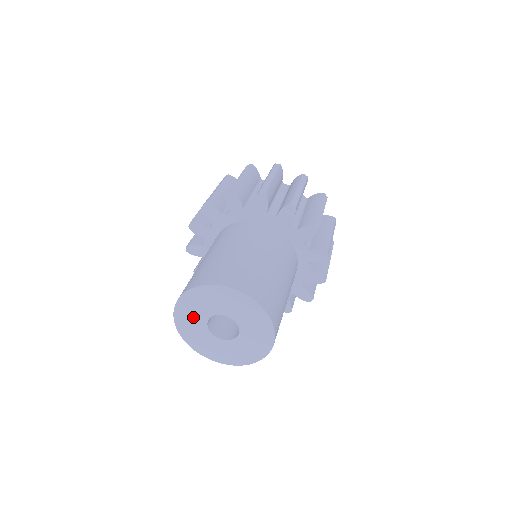
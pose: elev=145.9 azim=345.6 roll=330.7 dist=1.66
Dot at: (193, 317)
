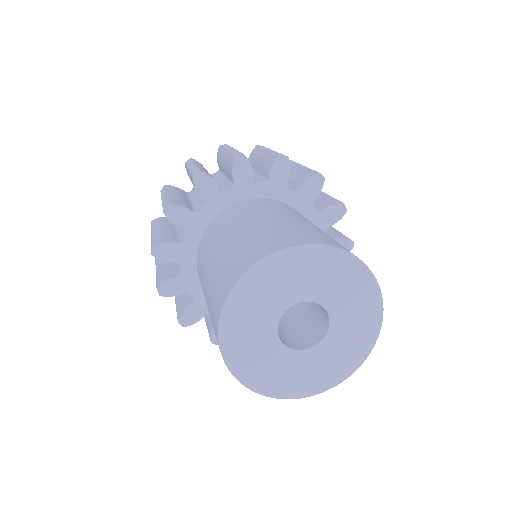
Dot at: (253, 334)
